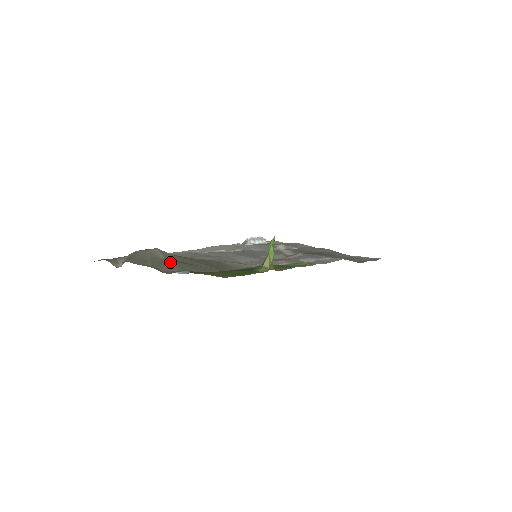
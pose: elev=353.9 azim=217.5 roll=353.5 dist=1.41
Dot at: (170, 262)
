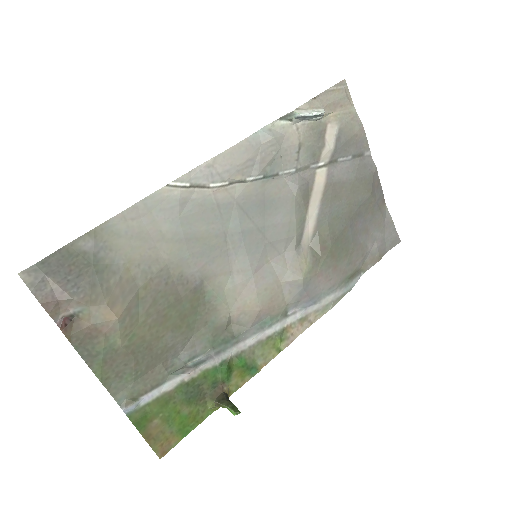
Dot at: (125, 360)
